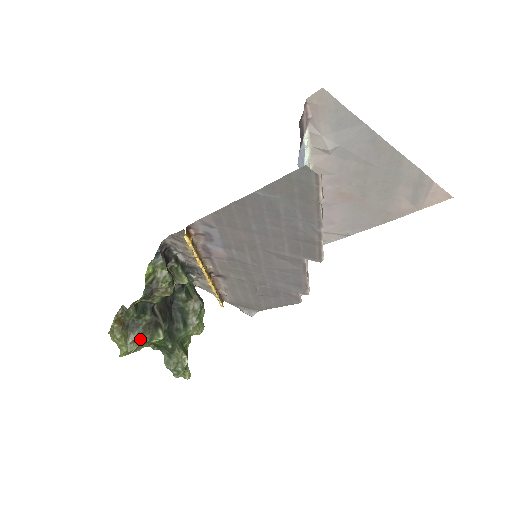
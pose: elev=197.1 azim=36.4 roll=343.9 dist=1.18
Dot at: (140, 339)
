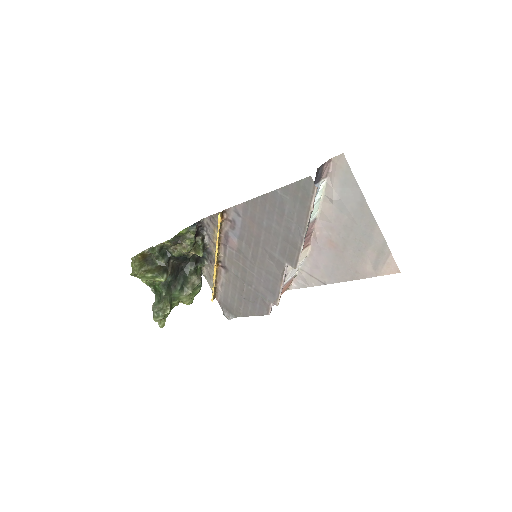
Dot at: (150, 272)
